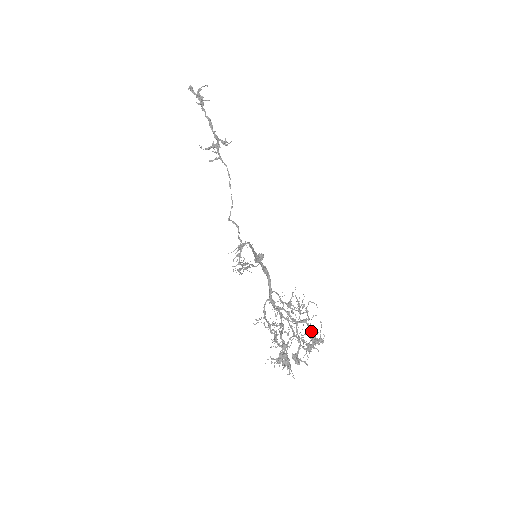
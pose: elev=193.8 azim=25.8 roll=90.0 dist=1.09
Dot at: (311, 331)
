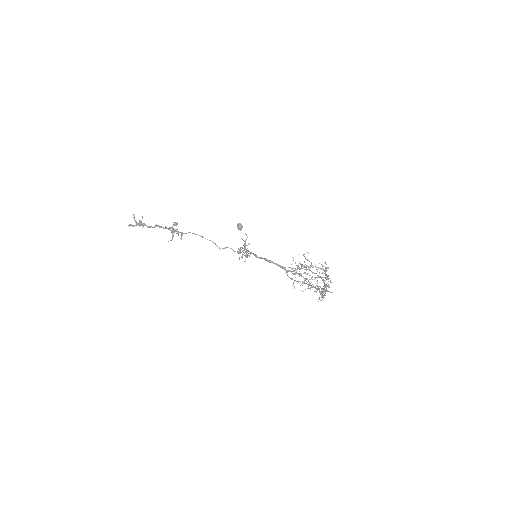
Dot at: occluded
